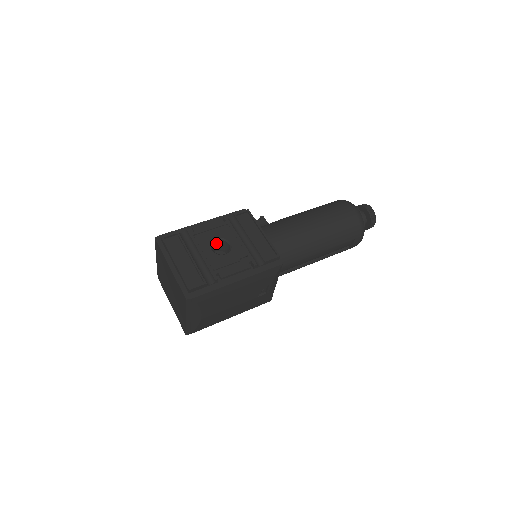
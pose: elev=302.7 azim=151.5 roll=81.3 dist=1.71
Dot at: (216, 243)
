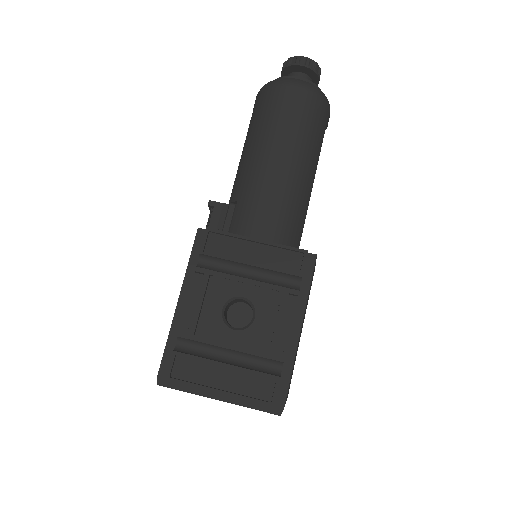
Dot at: (224, 311)
